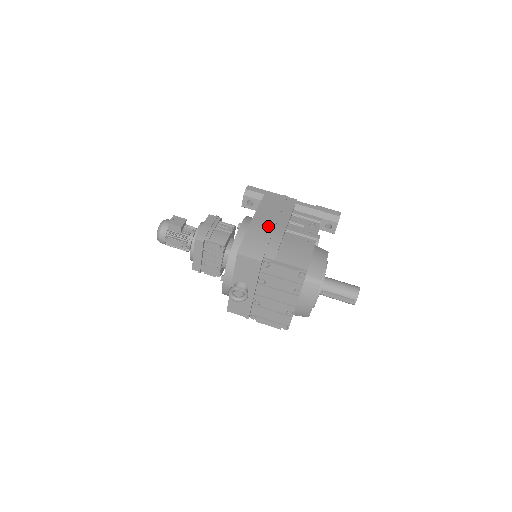
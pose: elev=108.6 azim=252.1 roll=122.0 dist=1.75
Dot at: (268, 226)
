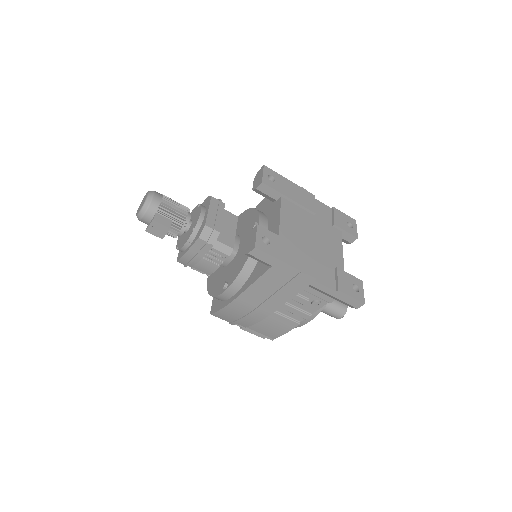
Dot at: (252, 308)
